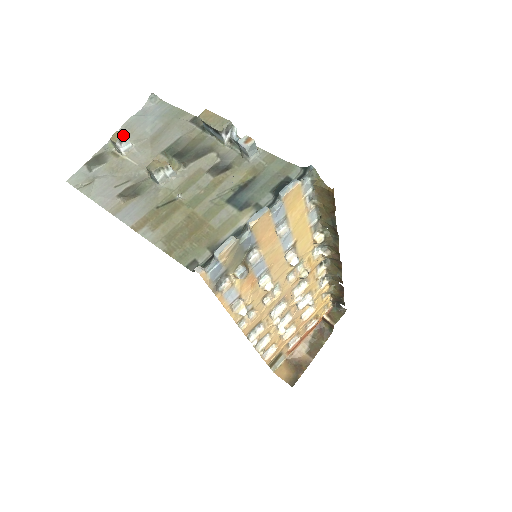
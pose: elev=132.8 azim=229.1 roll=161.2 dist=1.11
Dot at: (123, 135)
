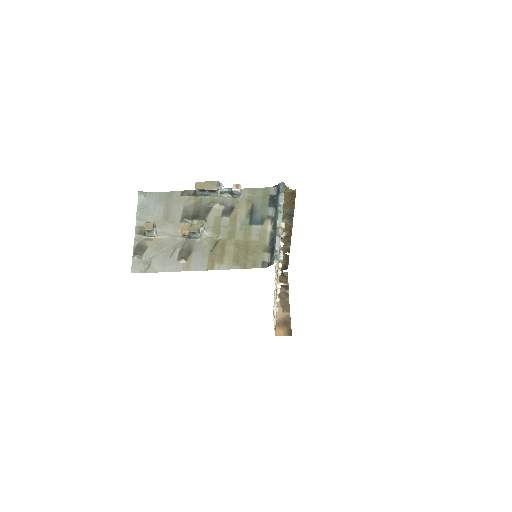
Dot at: (153, 223)
